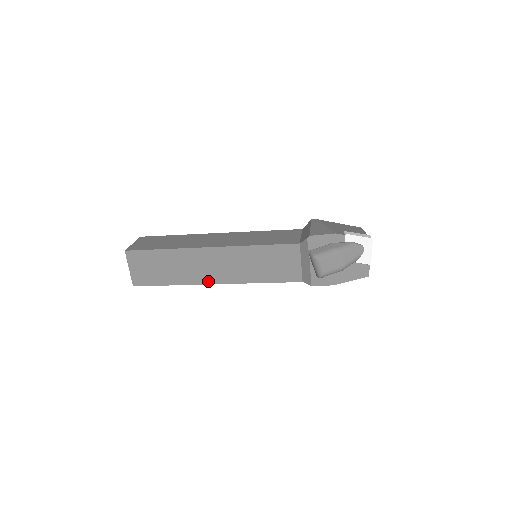
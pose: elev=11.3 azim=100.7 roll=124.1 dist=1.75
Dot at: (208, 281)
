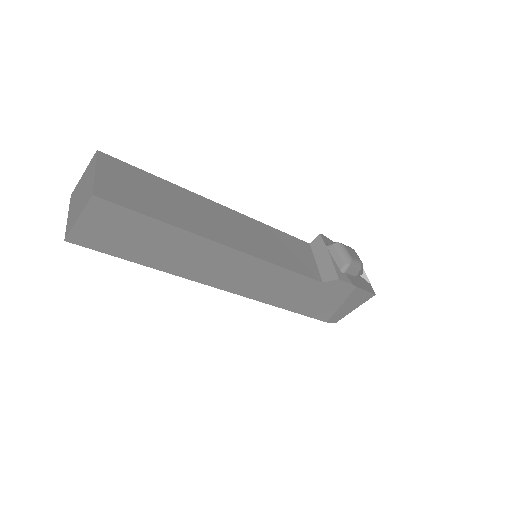
Dot at: (218, 239)
